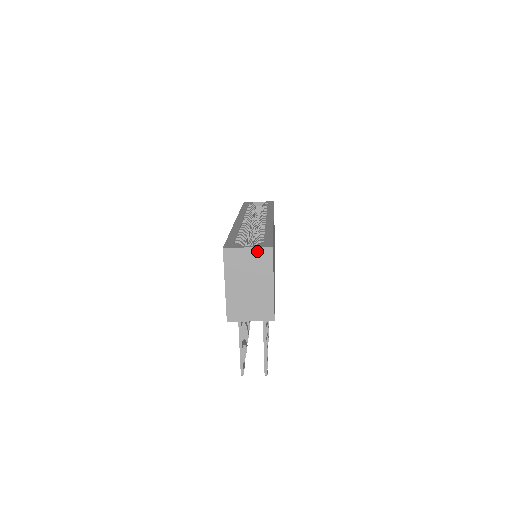
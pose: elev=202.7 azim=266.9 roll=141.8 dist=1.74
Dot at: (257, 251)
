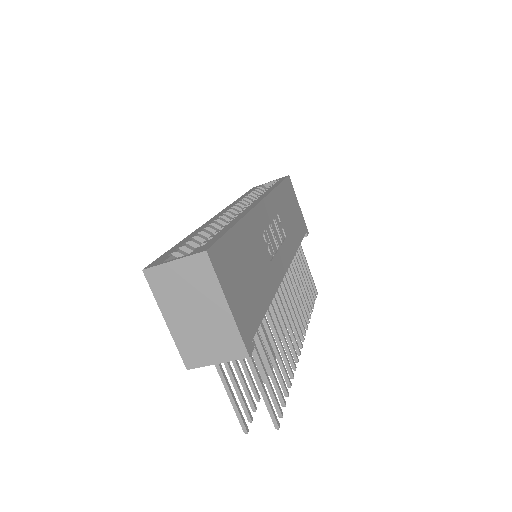
Dot at: (187, 262)
